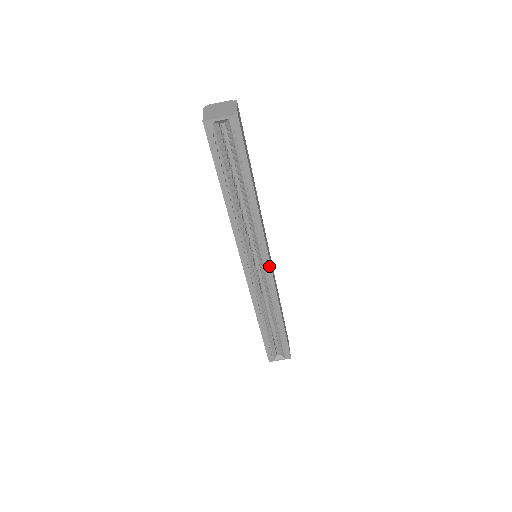
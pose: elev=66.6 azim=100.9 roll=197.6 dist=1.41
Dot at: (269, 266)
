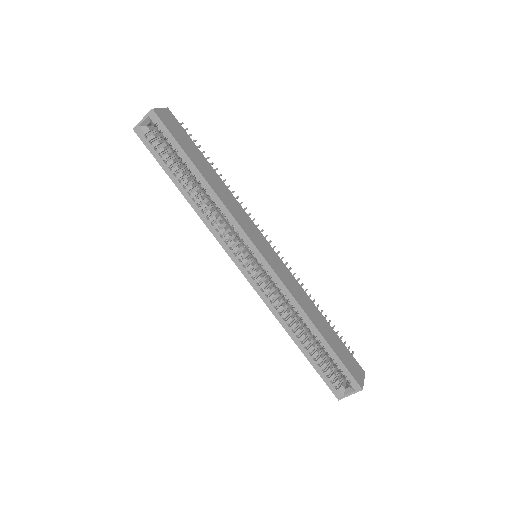
Dot at: (261, 257)
